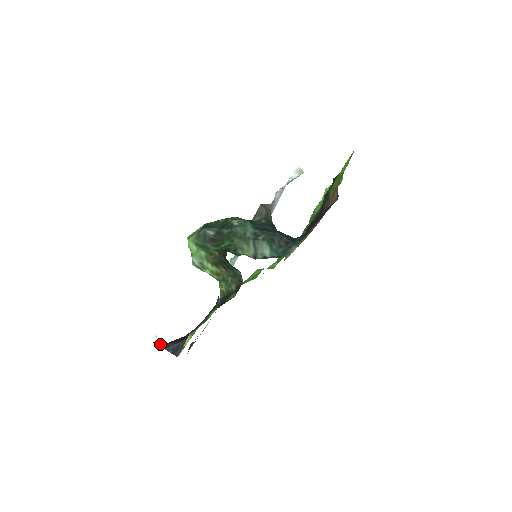
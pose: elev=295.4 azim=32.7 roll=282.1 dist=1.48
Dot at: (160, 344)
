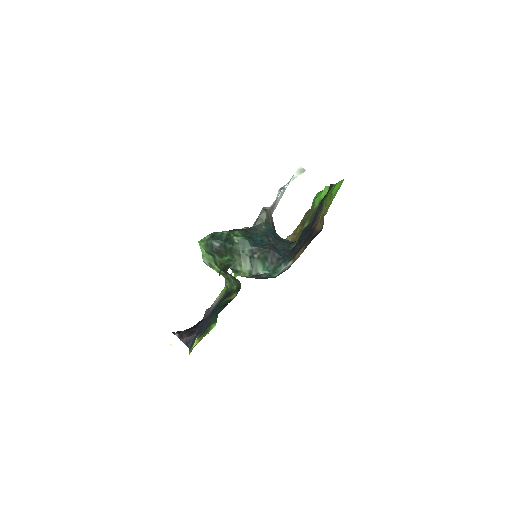
Dot at: (177, 334)
